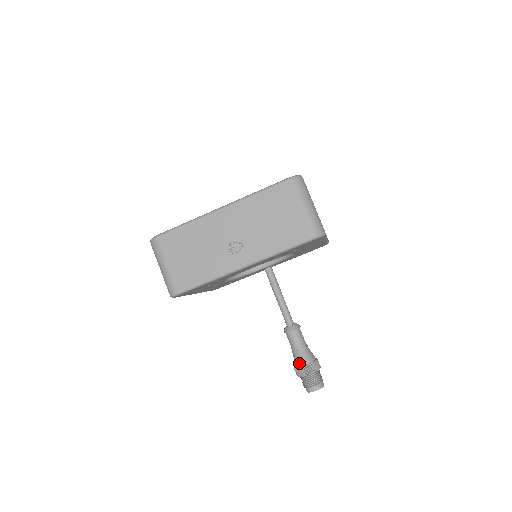
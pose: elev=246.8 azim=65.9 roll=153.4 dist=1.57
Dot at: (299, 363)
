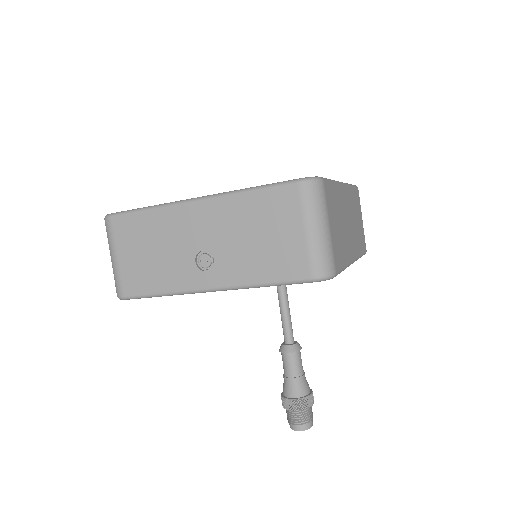
Dot at: (287, 393)
